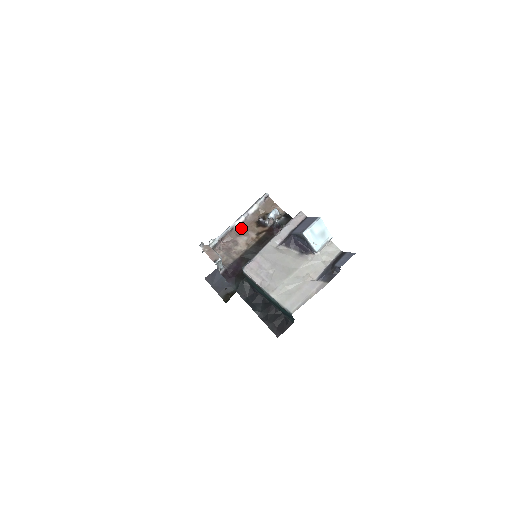
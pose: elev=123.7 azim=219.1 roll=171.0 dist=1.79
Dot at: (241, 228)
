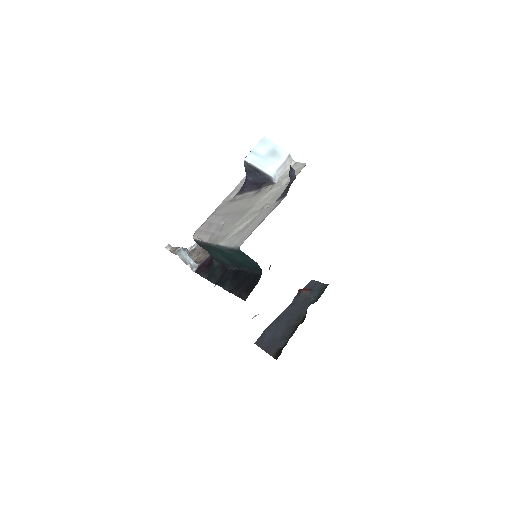
Dot at: occluded
